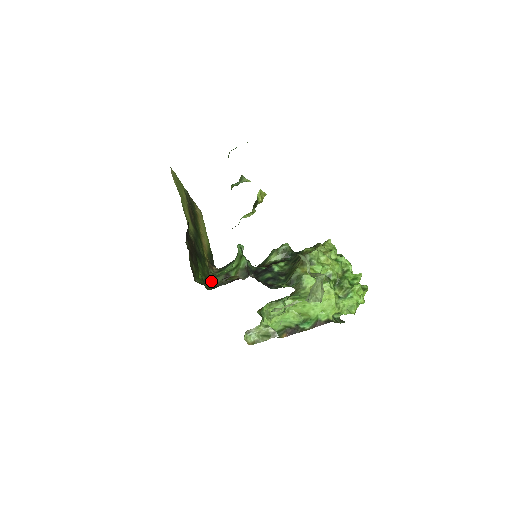
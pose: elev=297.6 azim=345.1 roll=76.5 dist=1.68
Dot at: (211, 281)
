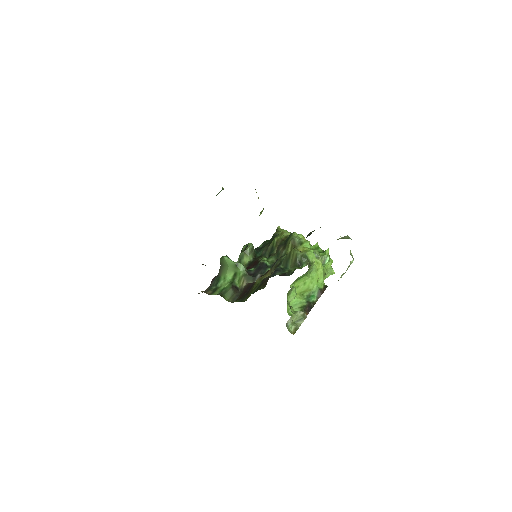
Dot at: occluded
